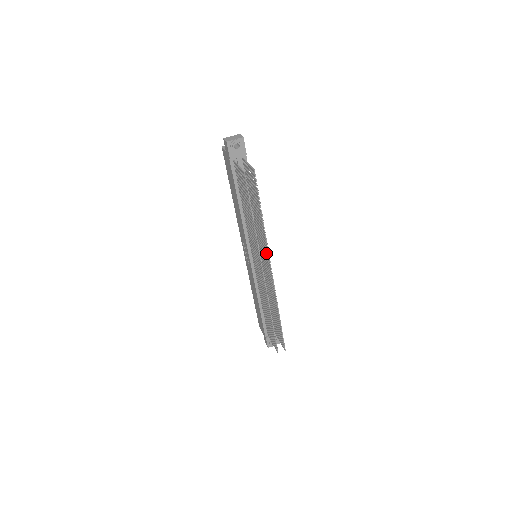
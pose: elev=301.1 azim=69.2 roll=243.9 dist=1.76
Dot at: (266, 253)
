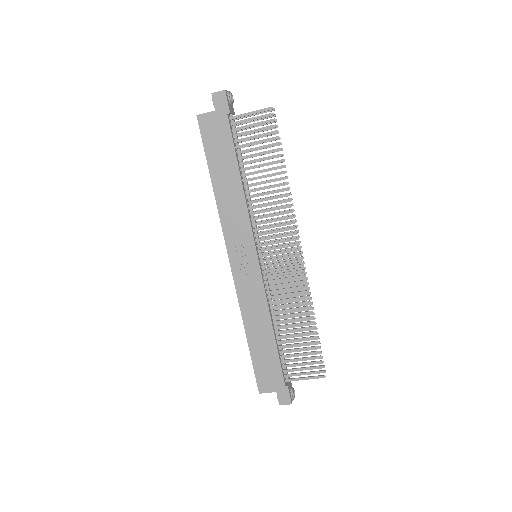
Dot at: occluded
